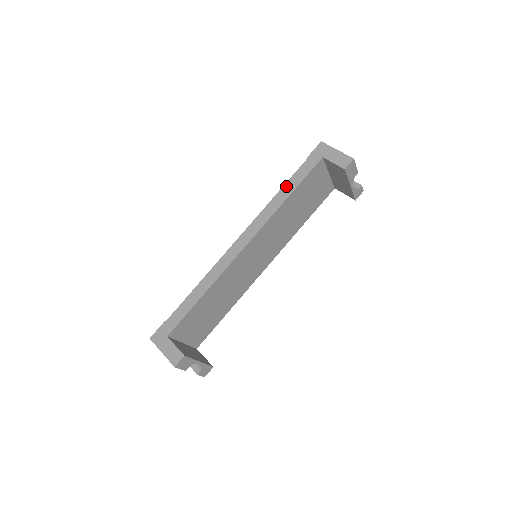
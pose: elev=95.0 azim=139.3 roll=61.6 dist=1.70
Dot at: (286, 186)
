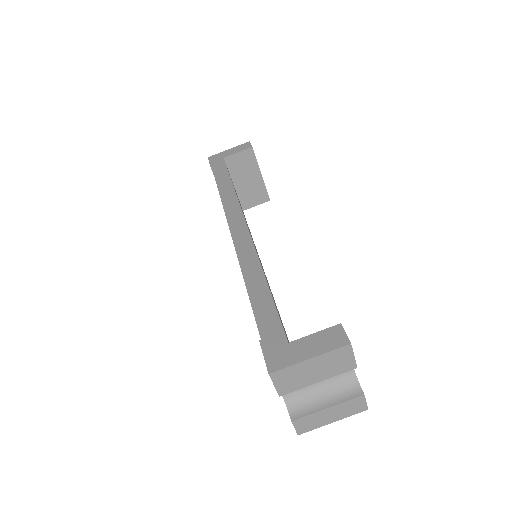
Dot at: (220, 184)
